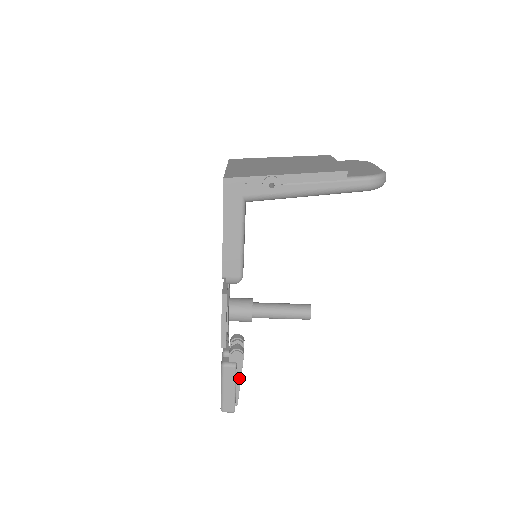
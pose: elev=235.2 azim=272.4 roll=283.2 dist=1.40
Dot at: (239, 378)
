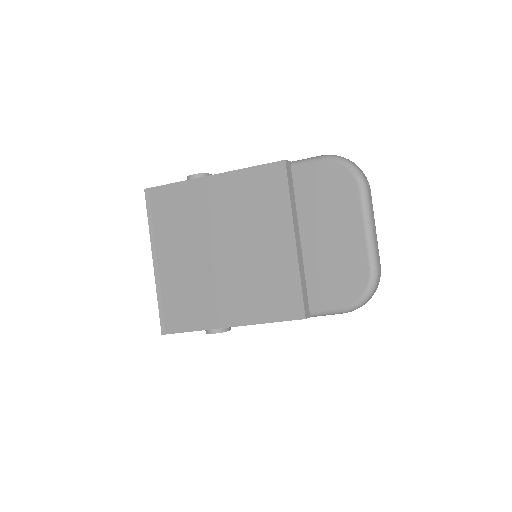
Dot at: occluded
